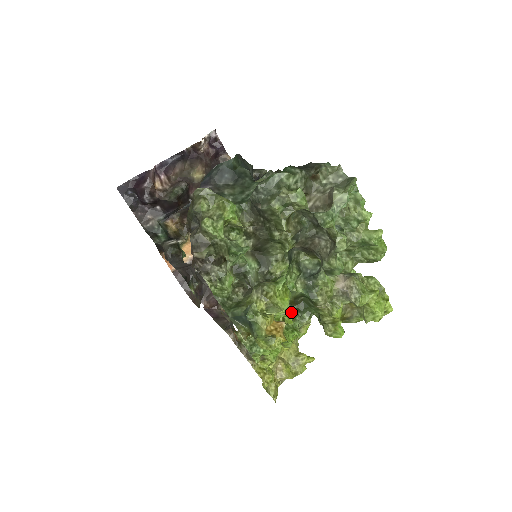
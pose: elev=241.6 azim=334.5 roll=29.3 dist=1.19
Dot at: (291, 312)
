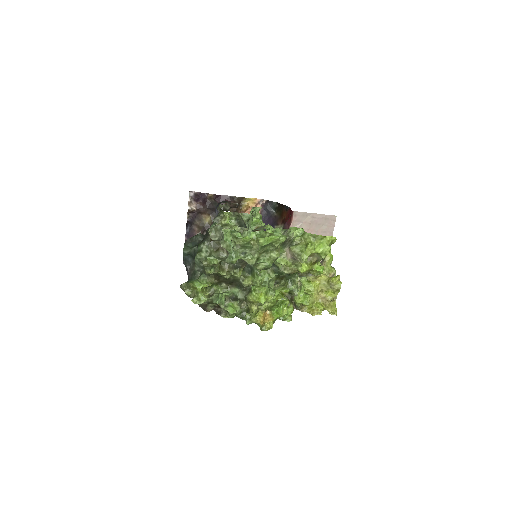
Dot at: (285, 283)
